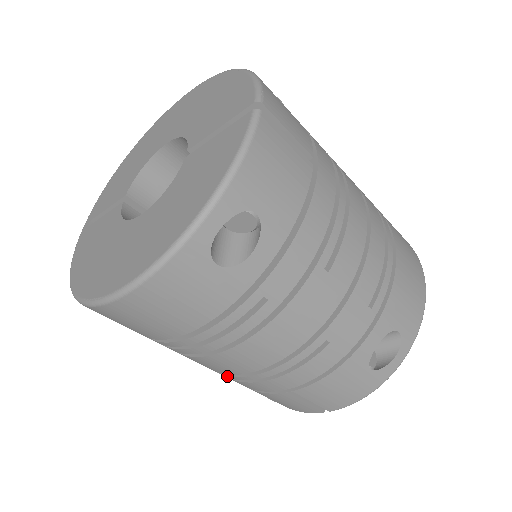
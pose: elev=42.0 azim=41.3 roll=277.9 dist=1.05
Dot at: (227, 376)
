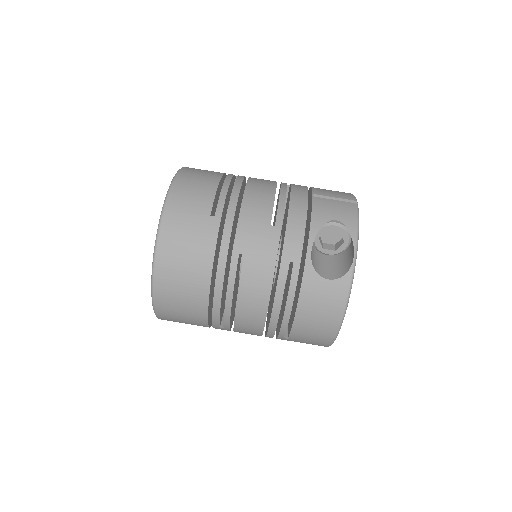
Dot at: (279, 208)
